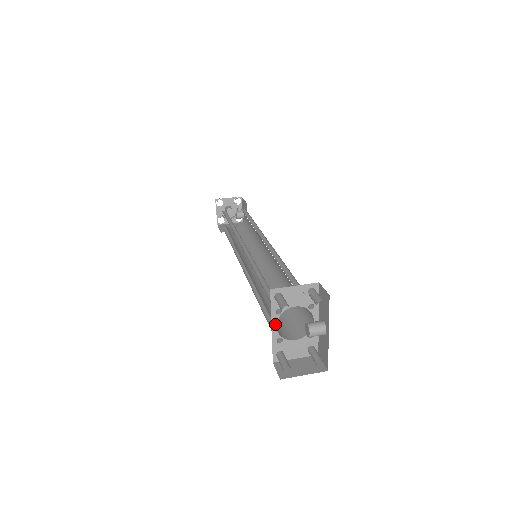
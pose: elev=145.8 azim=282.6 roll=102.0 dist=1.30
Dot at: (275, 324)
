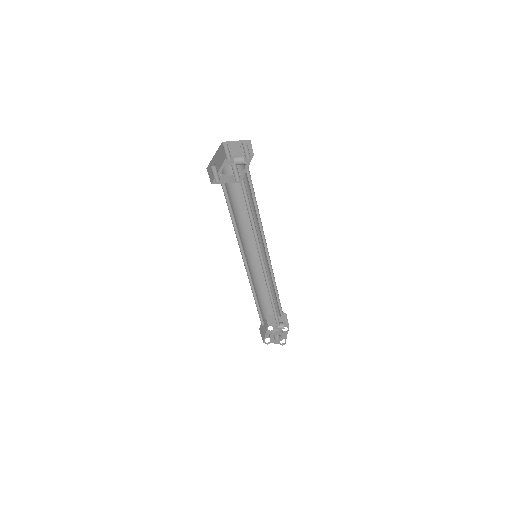
Dot at: (222, 169)
